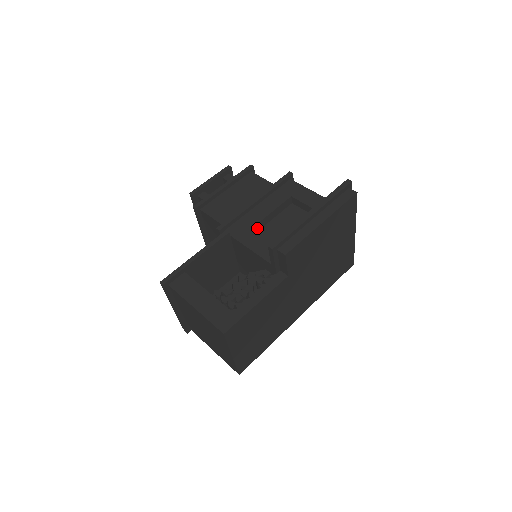
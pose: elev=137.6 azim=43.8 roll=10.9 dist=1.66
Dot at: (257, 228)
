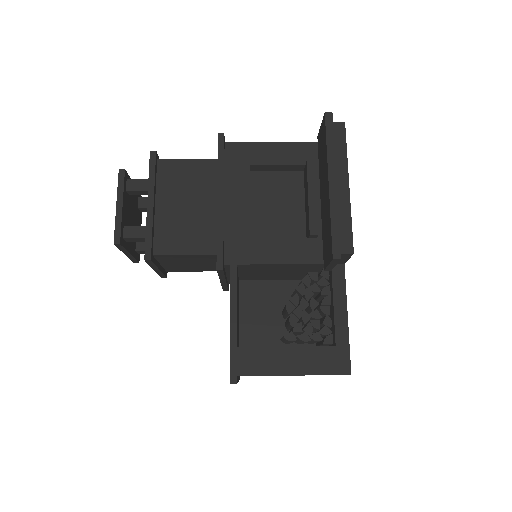
Dot at: (250, 231)
